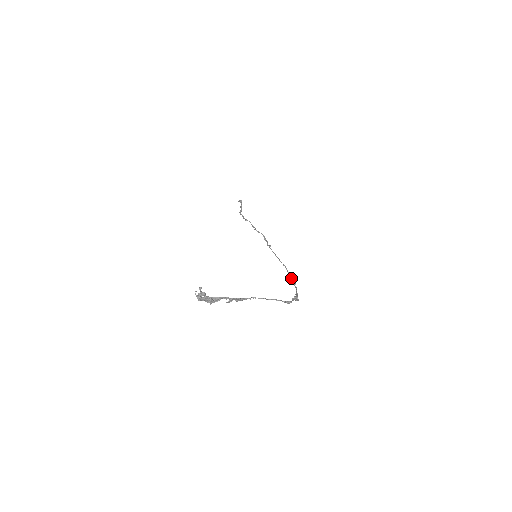
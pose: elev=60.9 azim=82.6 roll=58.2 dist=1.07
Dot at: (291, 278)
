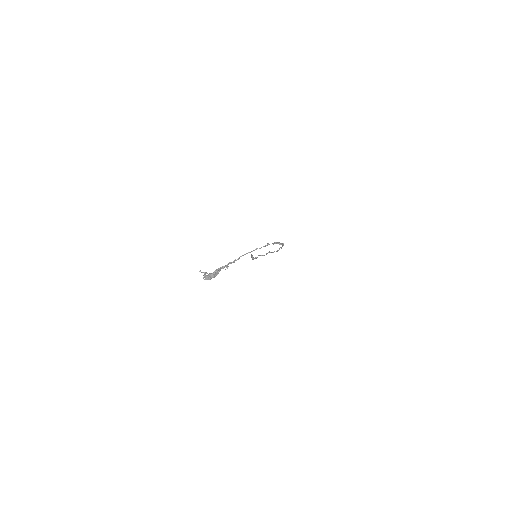
Dot at: occluded
